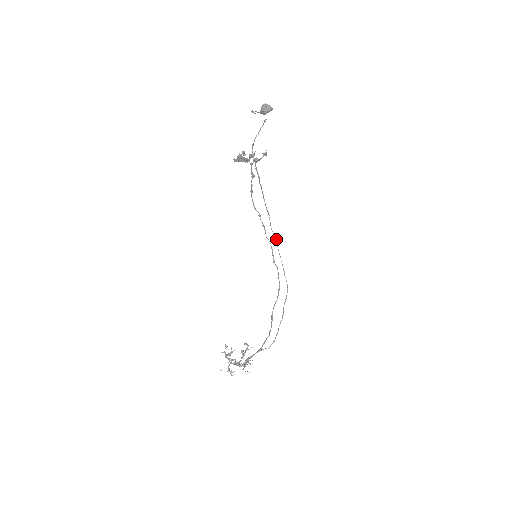
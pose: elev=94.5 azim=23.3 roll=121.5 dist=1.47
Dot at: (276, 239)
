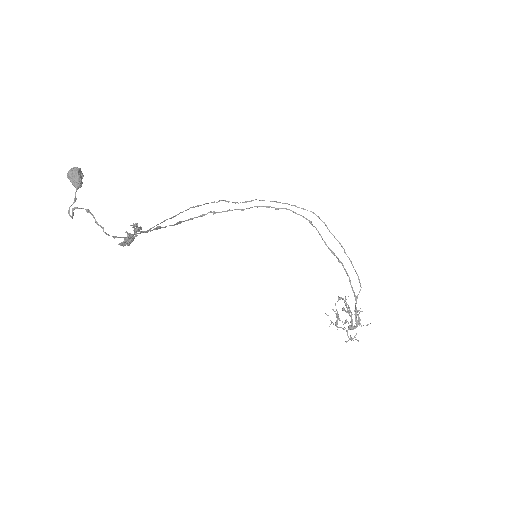
Dot at: occluded
